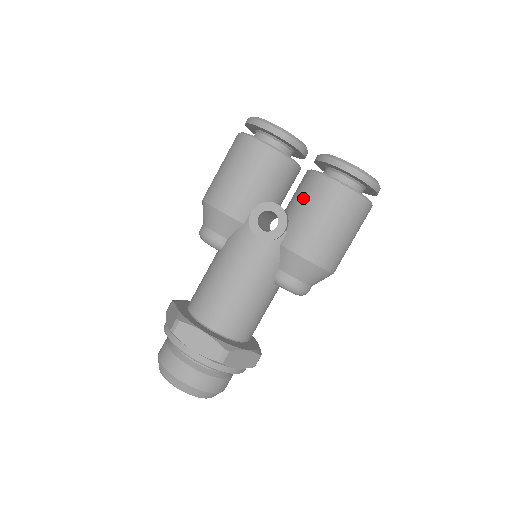
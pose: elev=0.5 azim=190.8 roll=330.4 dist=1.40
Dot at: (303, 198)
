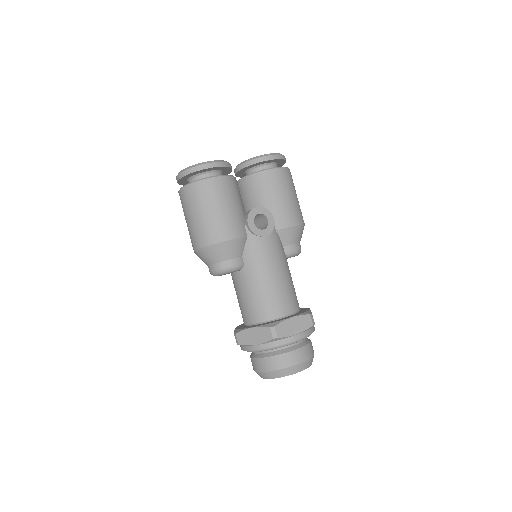
Dot at: (263, 193)
